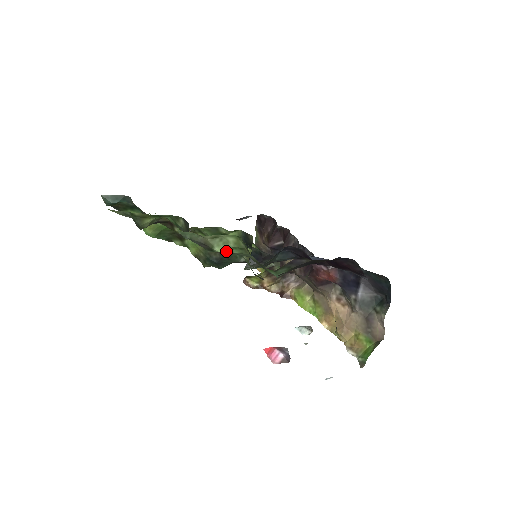
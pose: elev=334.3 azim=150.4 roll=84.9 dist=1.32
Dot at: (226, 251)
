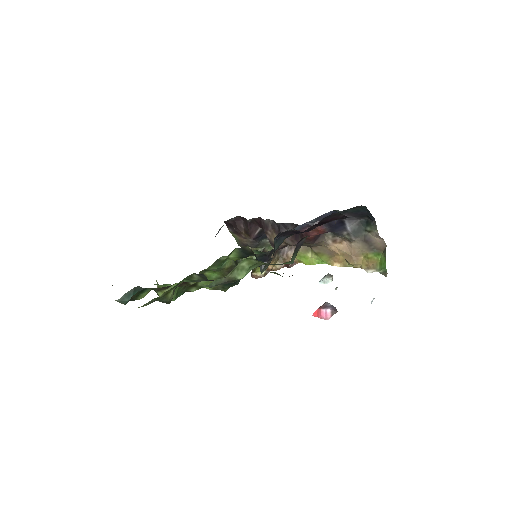
Dot at: (246, 274)
